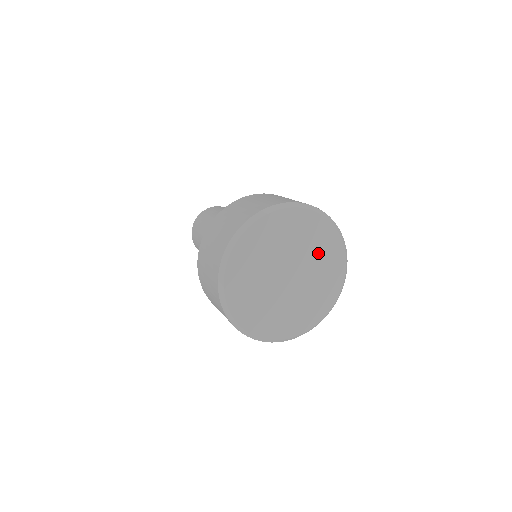
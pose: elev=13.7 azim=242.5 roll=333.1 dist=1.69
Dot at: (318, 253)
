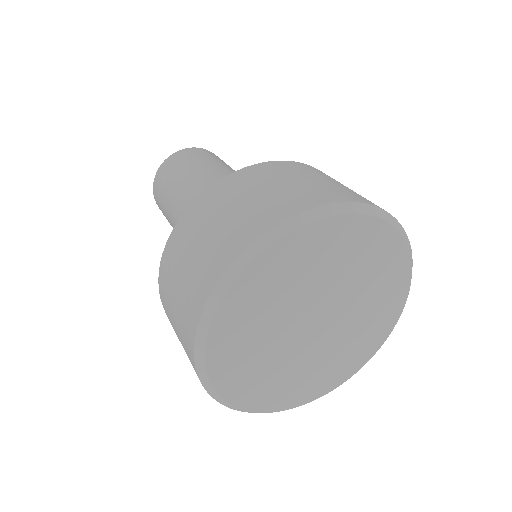
Dot at: (359, 269)
